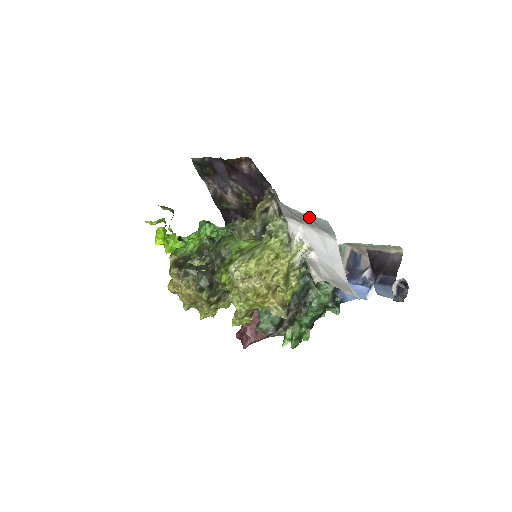
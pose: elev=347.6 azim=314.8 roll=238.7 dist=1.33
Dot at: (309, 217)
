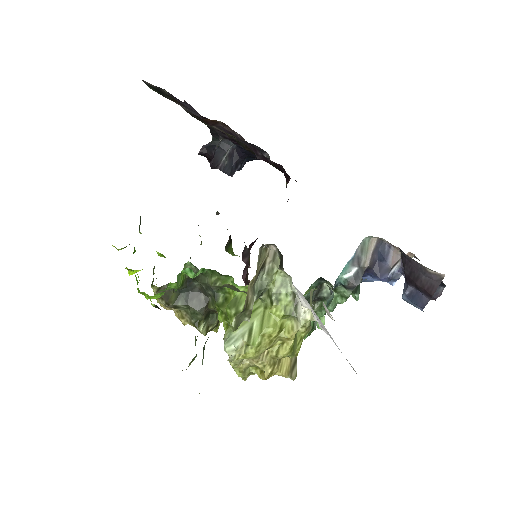
Dot at: occluded
